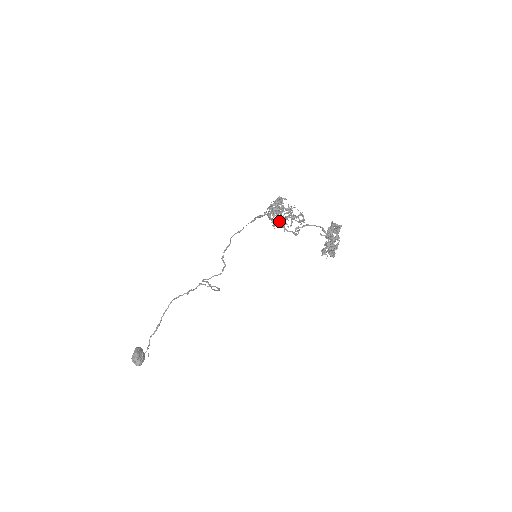
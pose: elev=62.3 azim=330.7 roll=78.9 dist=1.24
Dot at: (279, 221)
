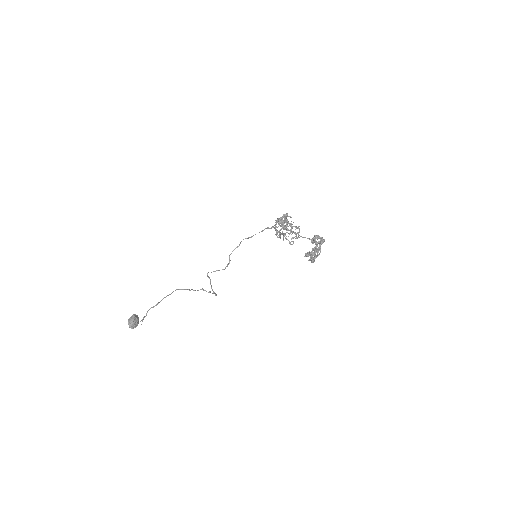
Dot at: occluded
